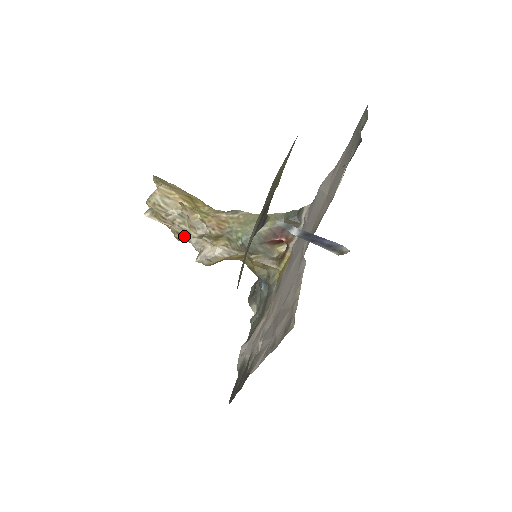
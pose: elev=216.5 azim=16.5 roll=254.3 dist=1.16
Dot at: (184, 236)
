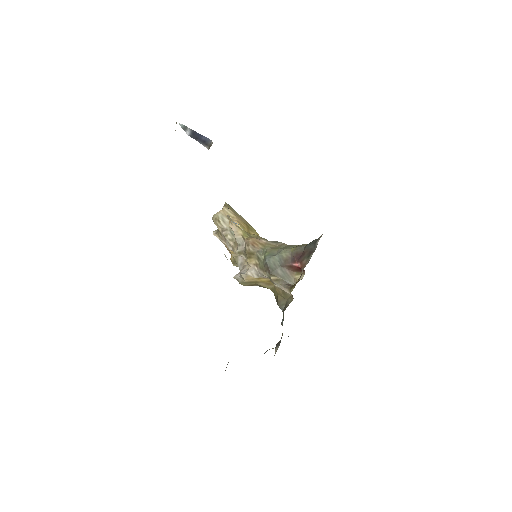
Dot at: (235, 258)
